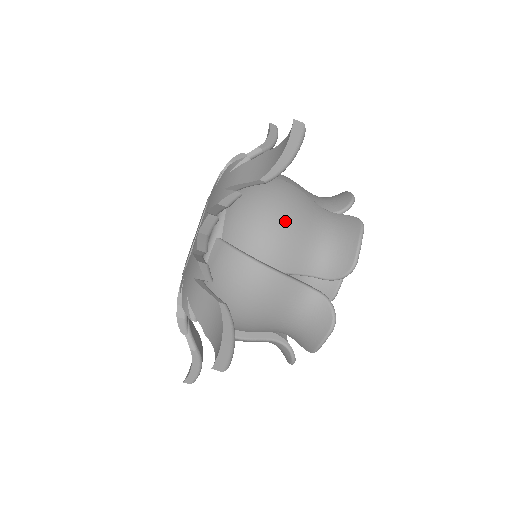
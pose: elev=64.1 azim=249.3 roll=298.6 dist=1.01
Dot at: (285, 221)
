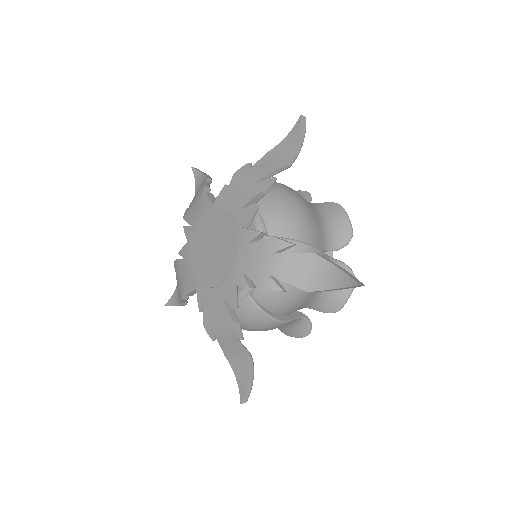
Dot at: occluded
